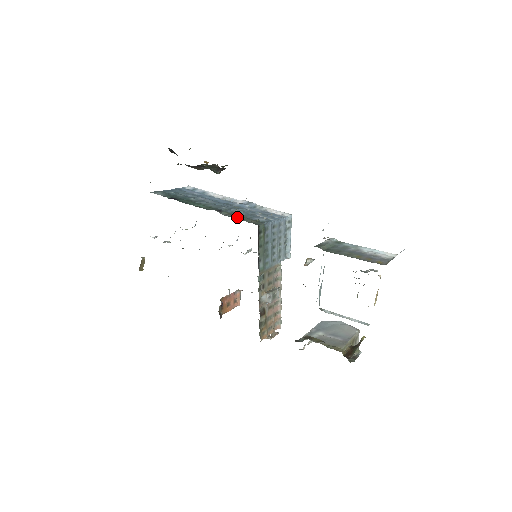
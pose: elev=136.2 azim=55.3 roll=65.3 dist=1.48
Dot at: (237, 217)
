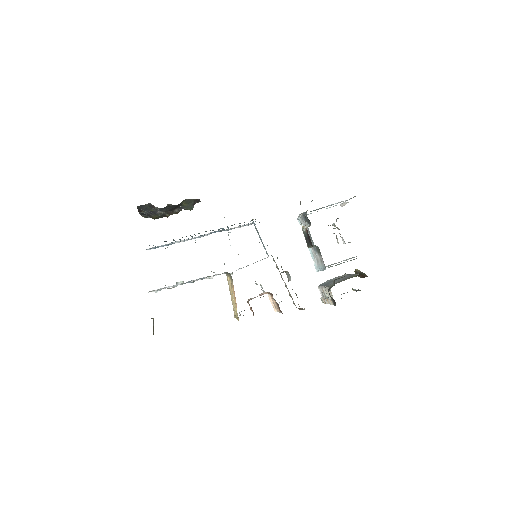
Dot at: occluded
